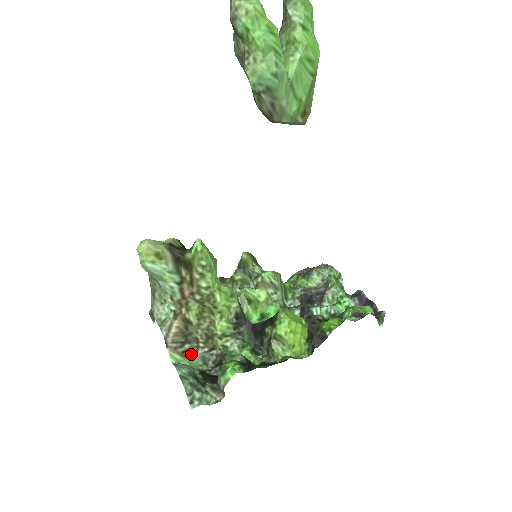
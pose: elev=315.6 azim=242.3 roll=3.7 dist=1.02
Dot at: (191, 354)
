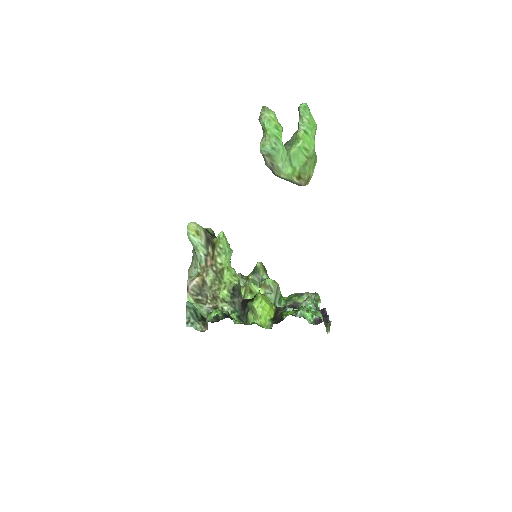
Dot at: (201, 304)
